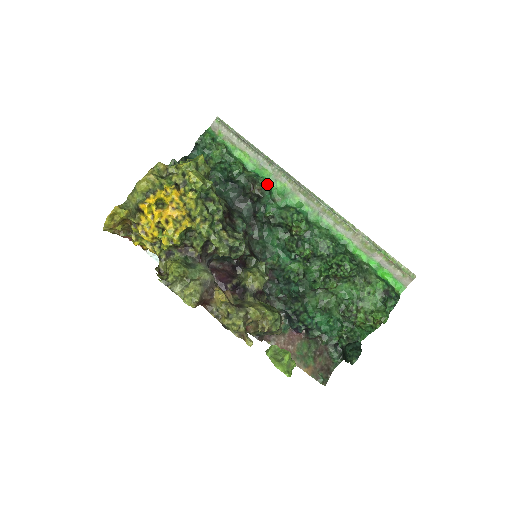
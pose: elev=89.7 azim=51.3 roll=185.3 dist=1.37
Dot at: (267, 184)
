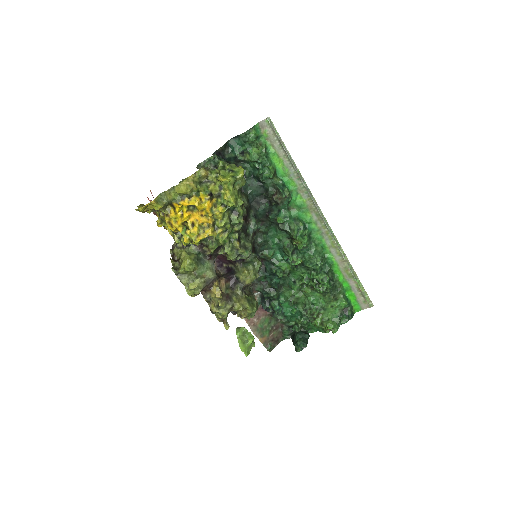
Dot at: (289, 196)
